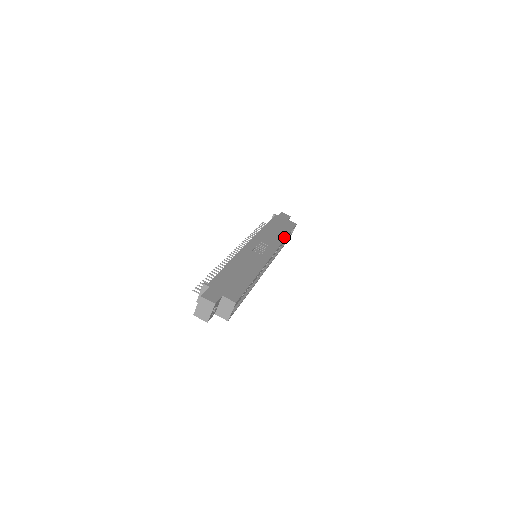
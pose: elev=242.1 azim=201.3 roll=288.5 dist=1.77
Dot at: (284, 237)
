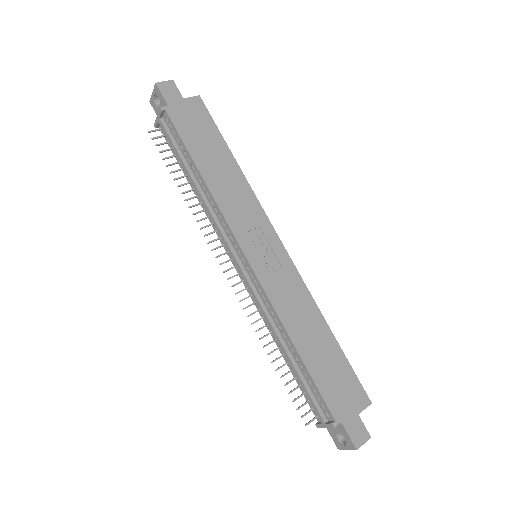
Dot at: (238, 169)
